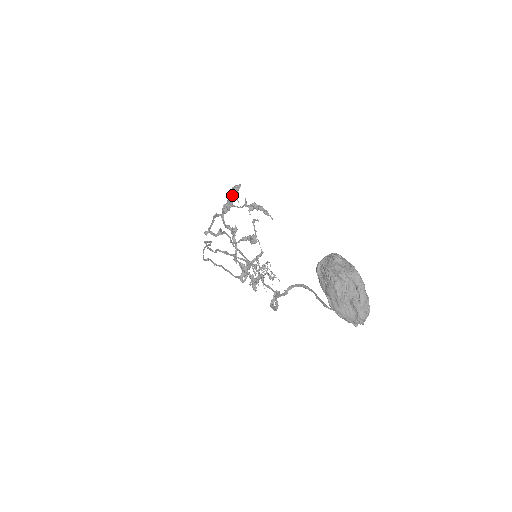
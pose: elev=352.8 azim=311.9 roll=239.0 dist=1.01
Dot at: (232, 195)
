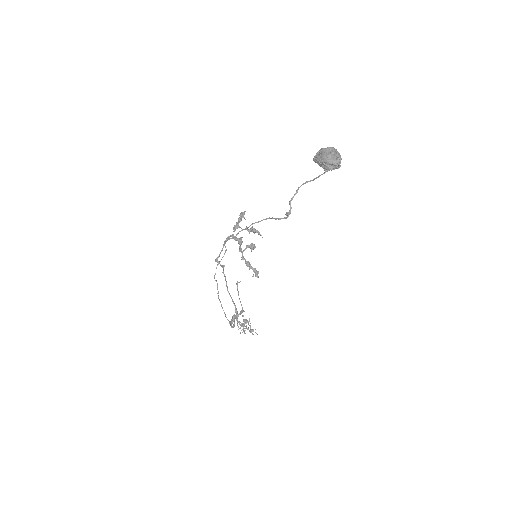
Dot at: (241, 215)
